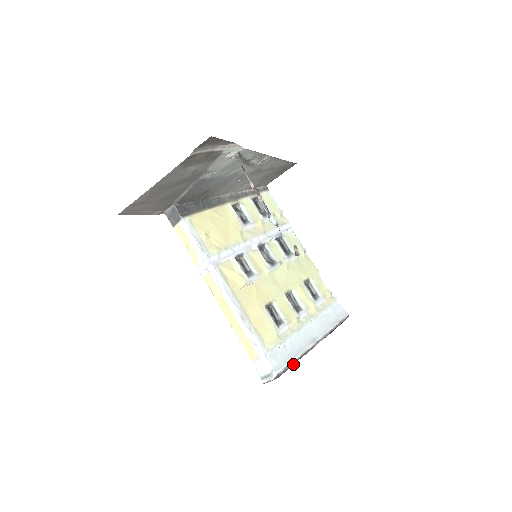
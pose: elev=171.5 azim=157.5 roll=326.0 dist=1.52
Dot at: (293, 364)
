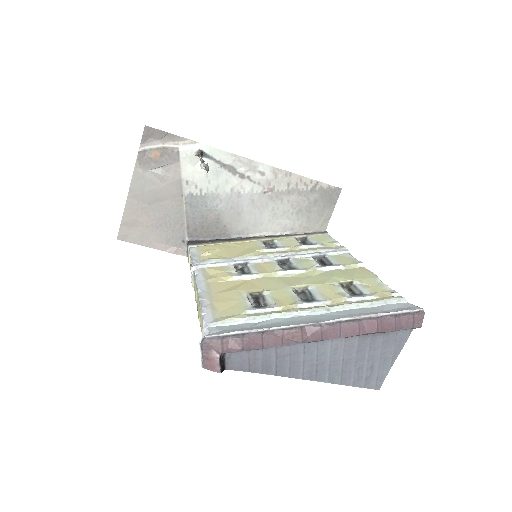
Dot at: (253, 338)
